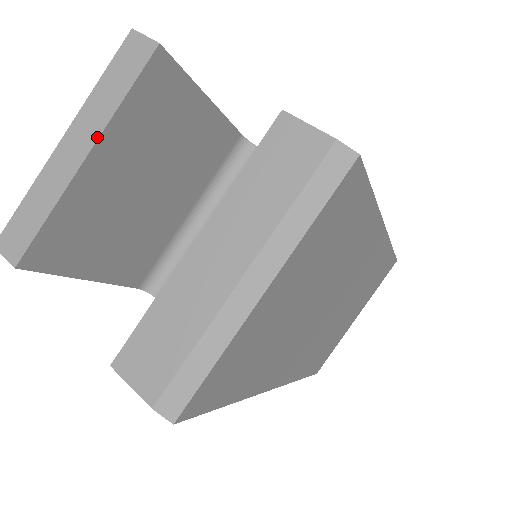
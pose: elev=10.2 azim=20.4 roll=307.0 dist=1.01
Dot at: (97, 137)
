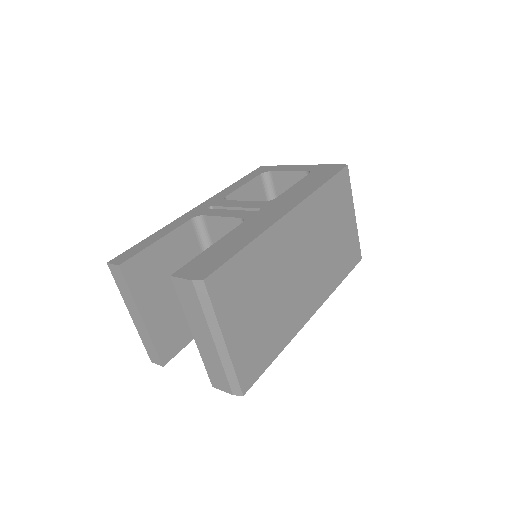
Dot at: (138, 310)
